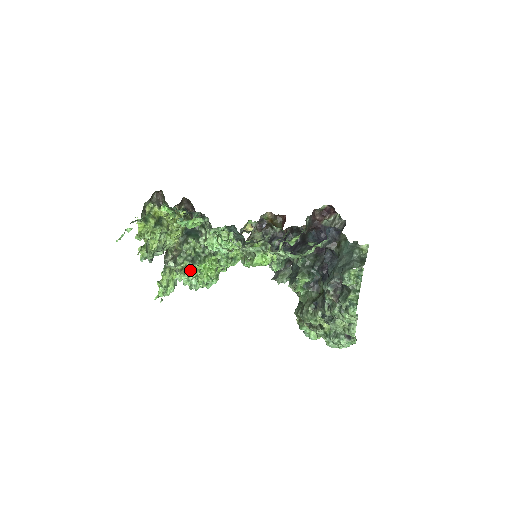
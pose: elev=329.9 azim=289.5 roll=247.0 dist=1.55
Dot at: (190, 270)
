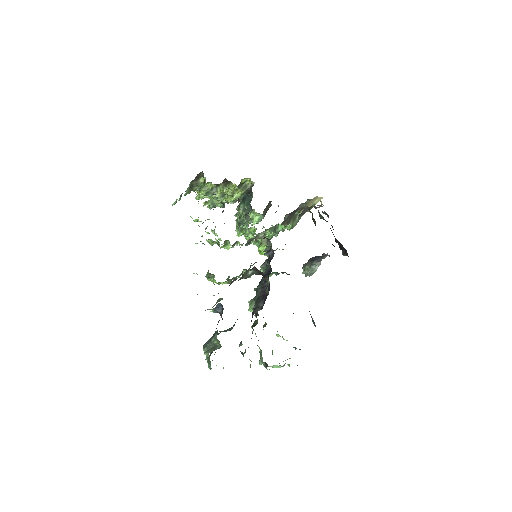
Dot at: occluded
